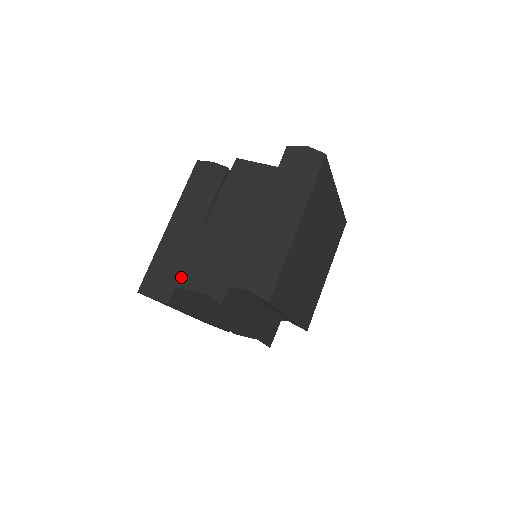
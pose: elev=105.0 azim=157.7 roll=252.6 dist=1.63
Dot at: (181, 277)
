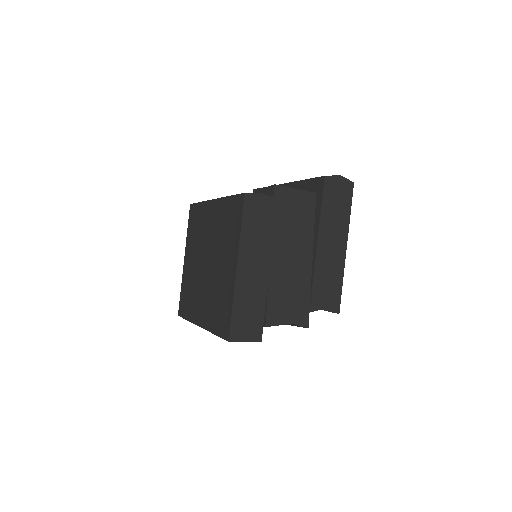
Dot at: (269, 316)
